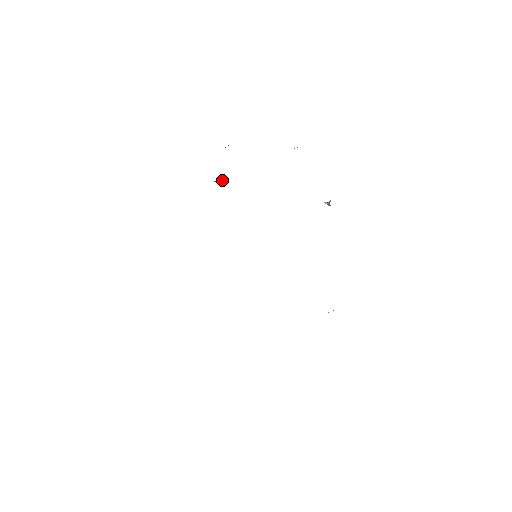
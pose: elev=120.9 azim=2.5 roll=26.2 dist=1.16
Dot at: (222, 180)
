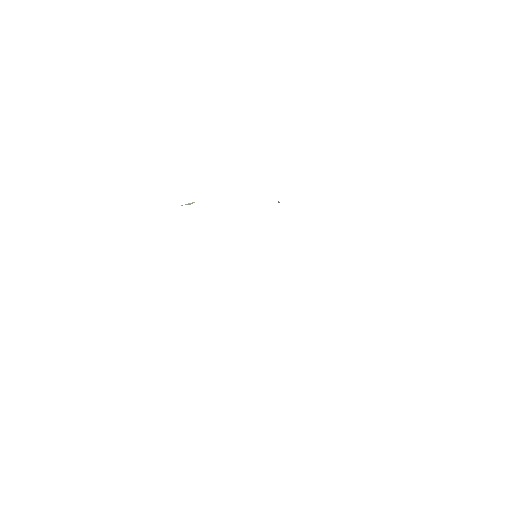
Dot at: (191, 203)
